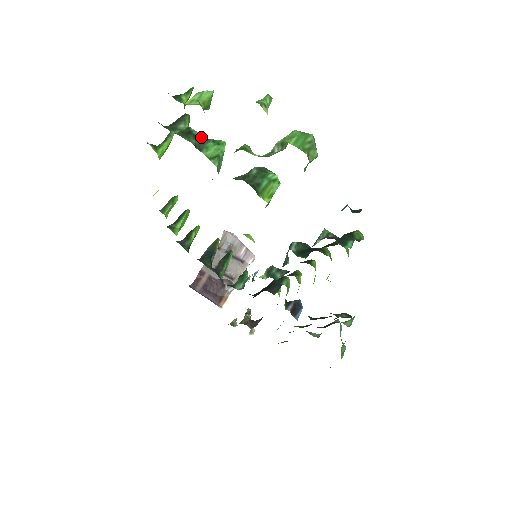
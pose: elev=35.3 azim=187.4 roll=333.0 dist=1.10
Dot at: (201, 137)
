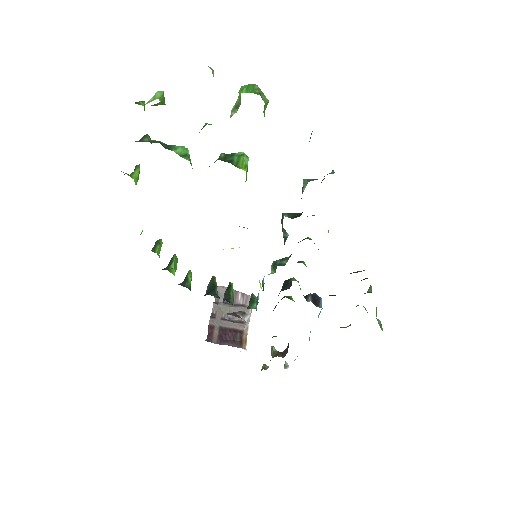
Dot at: (166, 144)
